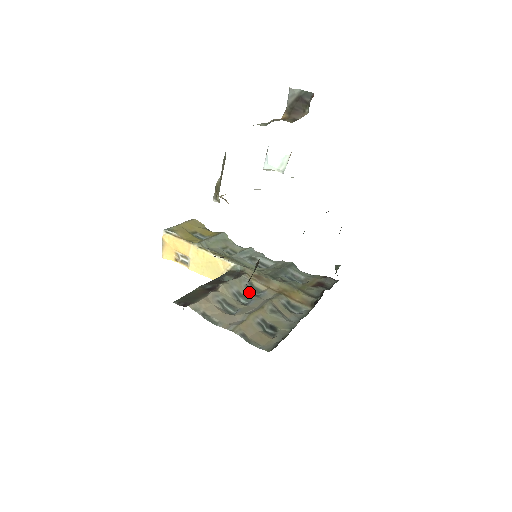
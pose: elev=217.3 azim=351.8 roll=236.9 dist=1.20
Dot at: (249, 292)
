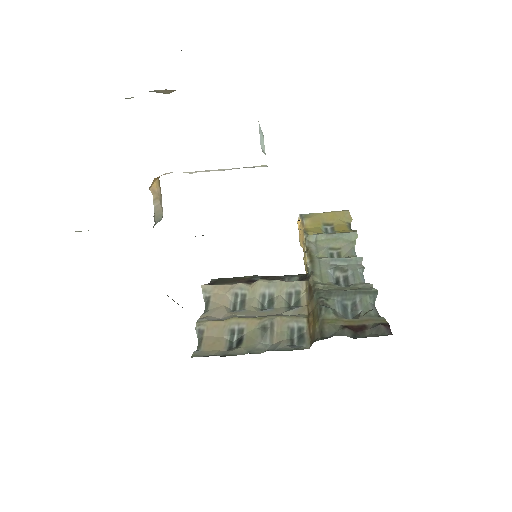
Dot at: (286, 301)
